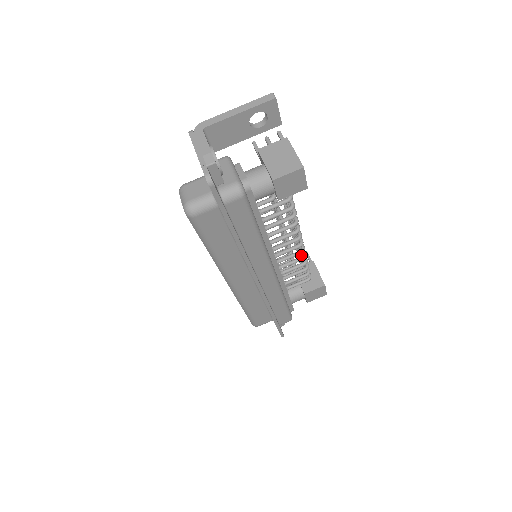
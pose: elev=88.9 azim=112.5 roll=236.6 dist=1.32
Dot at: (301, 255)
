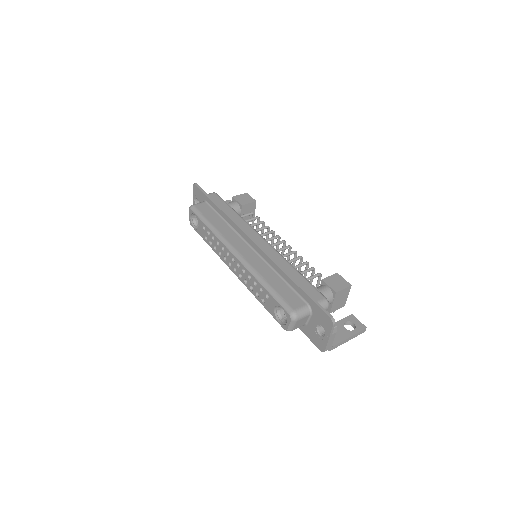
Dot at: occluded
